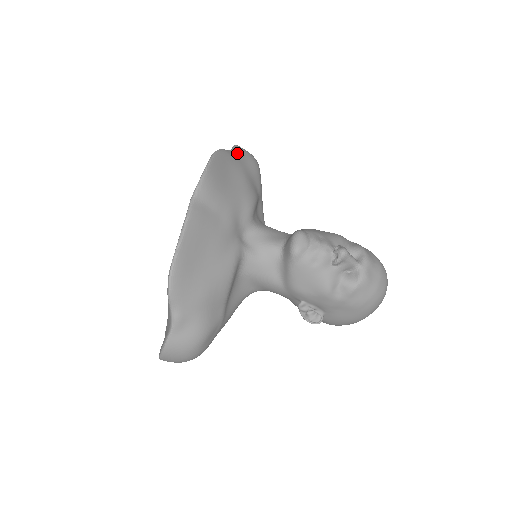
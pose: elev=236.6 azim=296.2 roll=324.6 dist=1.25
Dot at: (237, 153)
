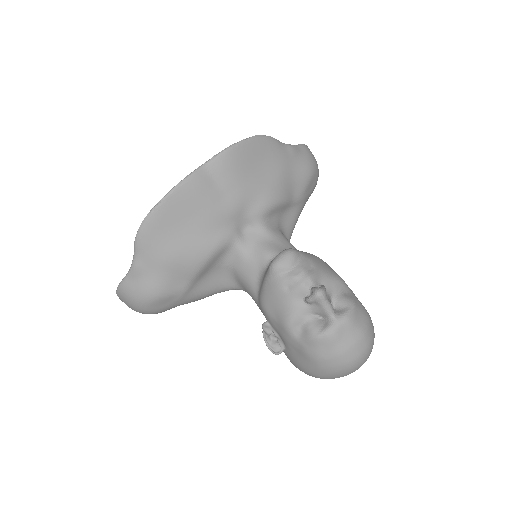
Dot at: (291, 149)
